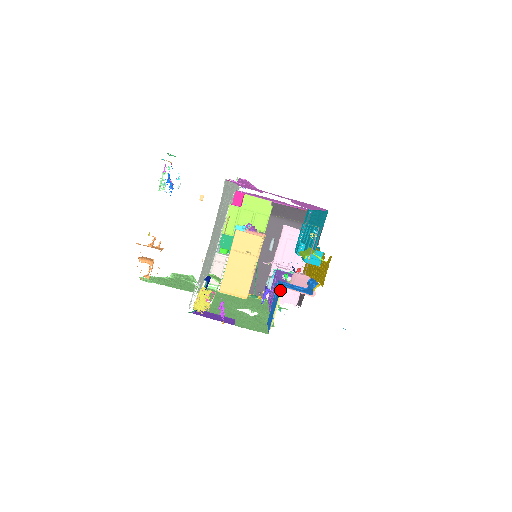
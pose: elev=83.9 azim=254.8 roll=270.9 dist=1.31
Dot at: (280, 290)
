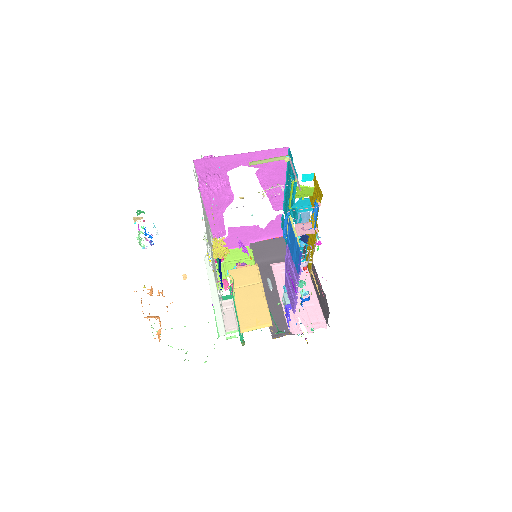
Dot at: (302, 321)
